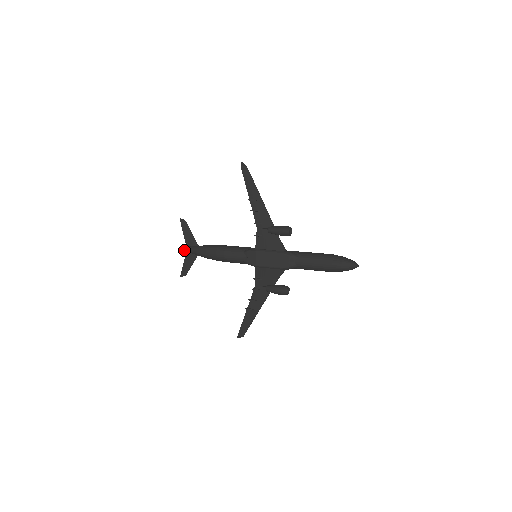
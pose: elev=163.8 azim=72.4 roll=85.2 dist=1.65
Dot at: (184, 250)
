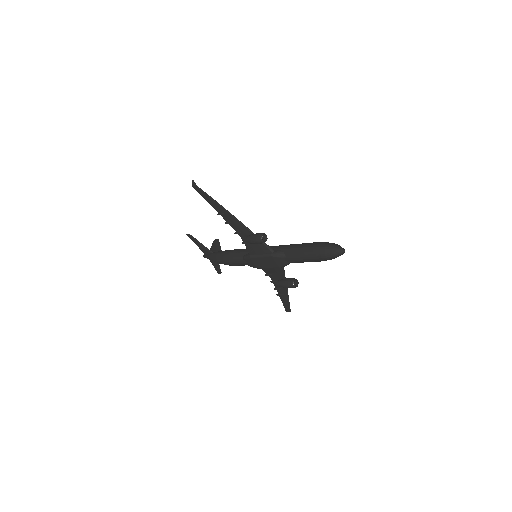
Dot at: occluded
